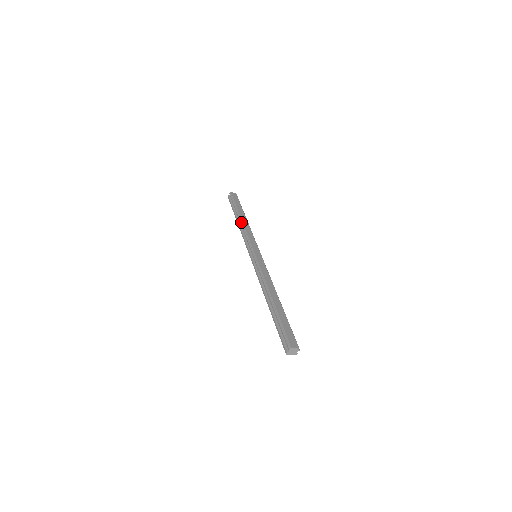
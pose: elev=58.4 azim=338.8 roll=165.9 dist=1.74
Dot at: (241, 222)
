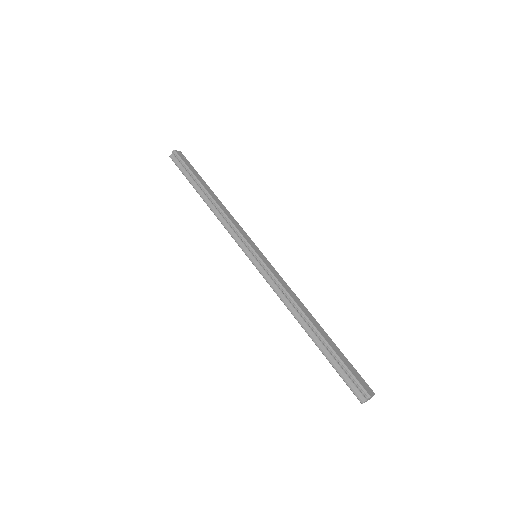
Dot at: (214, 202)
